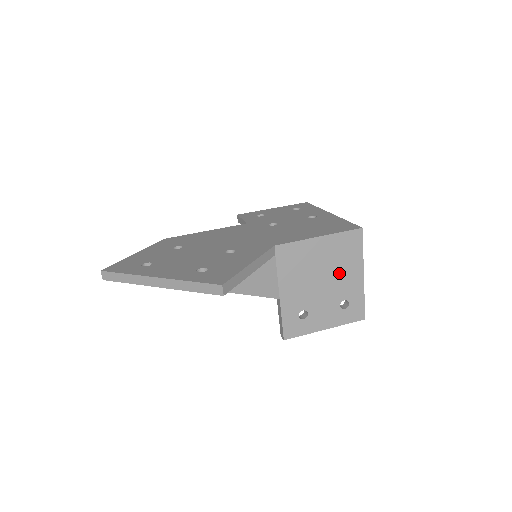
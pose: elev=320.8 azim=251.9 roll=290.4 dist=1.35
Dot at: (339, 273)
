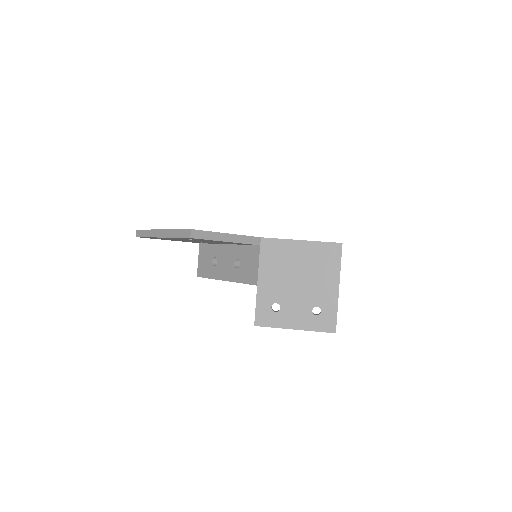
Dot at: (315, 279)
